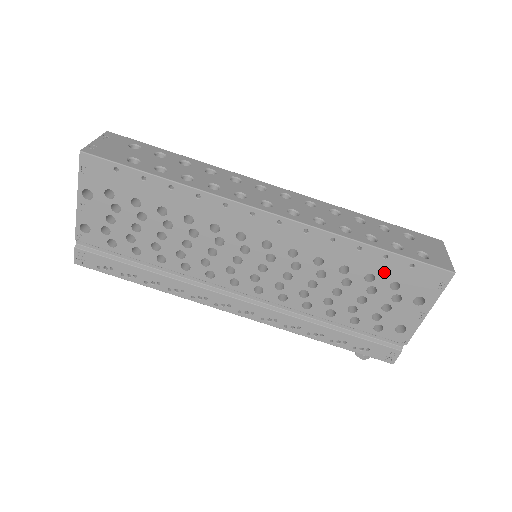
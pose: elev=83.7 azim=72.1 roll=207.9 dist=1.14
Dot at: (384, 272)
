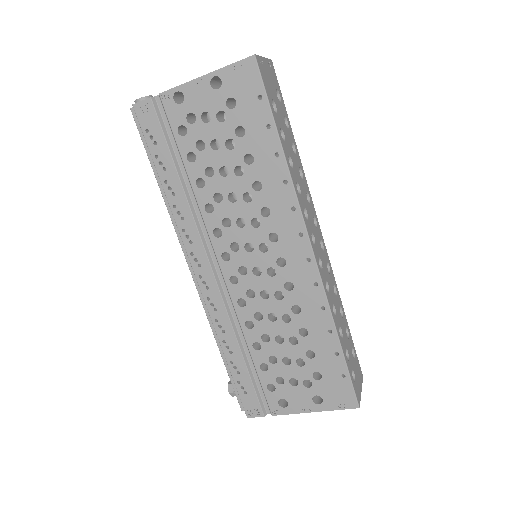
Dot at: (323, 361)
